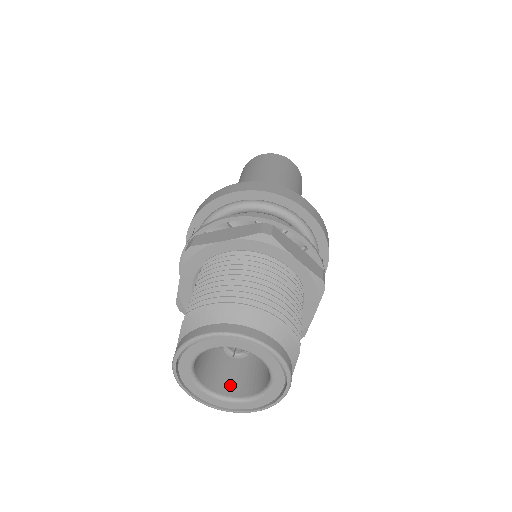
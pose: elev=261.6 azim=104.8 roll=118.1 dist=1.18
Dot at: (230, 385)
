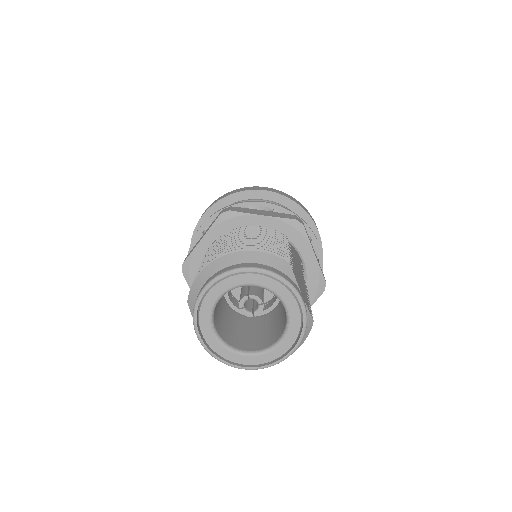
Dot at: (266, 341)
